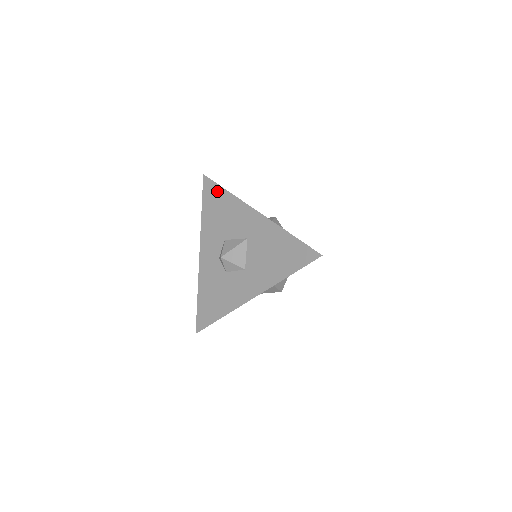
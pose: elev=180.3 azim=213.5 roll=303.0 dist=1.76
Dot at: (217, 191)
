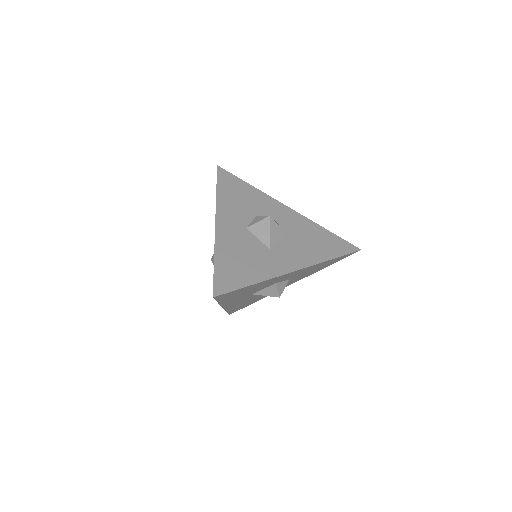
Dot at: occluded
